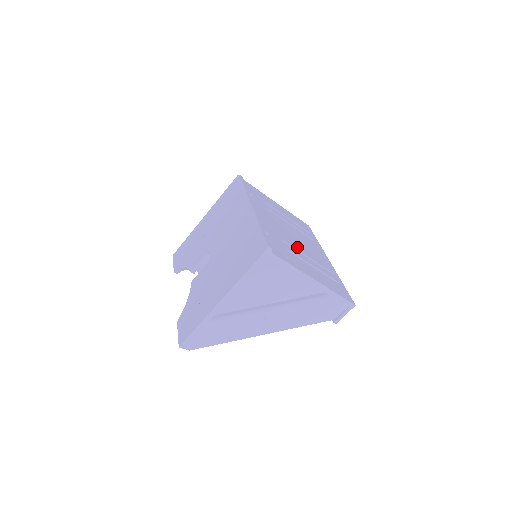
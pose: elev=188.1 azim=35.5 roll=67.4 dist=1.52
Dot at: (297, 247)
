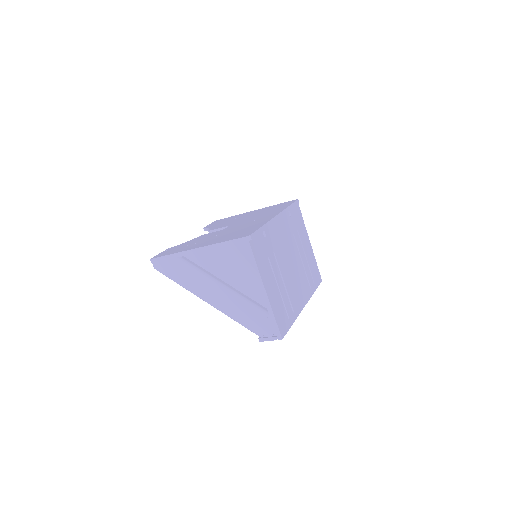
Dot at: (283, 268)
